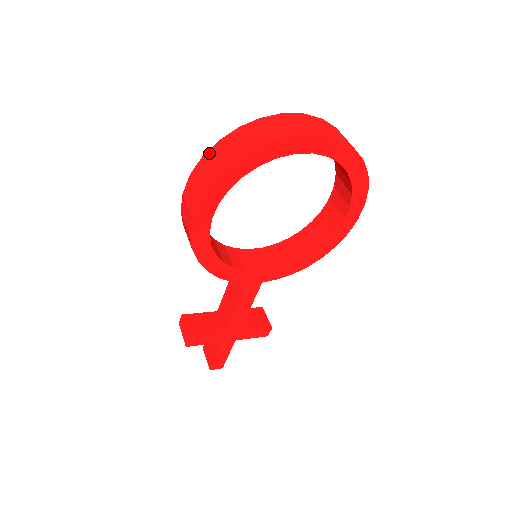
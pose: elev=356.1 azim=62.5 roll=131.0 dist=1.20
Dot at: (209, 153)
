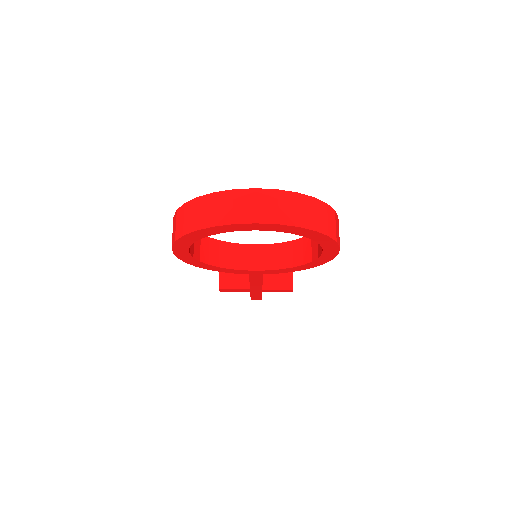
Dot at: (179, 211)
